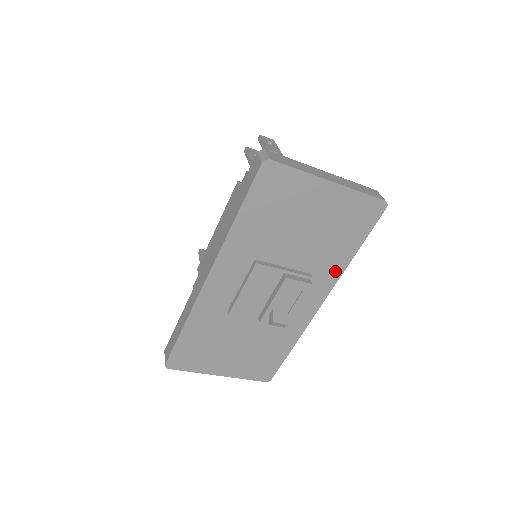
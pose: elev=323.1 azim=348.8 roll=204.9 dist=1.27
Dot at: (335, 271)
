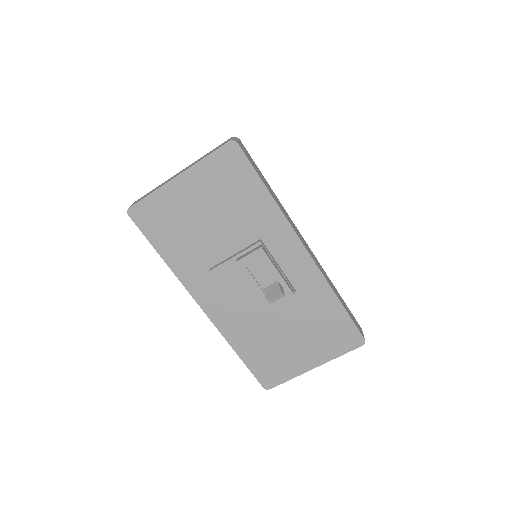
Dot at: (275, 219)
